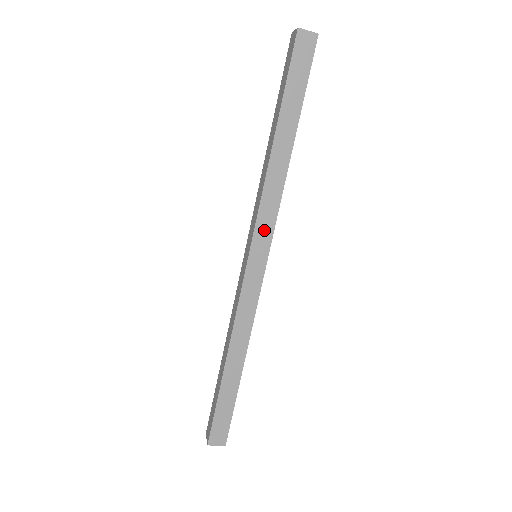
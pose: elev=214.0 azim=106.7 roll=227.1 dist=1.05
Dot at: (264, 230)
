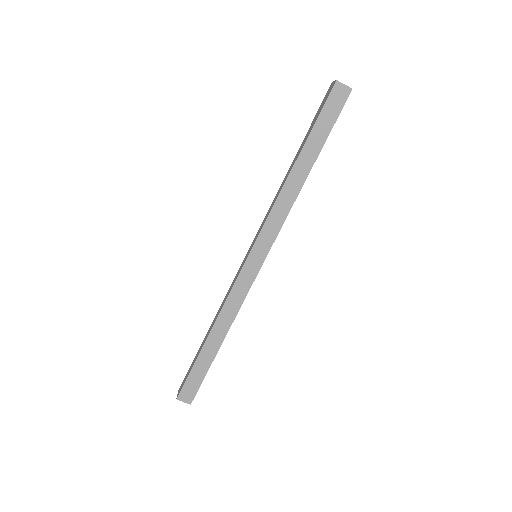
Dot at: (267, 237)
